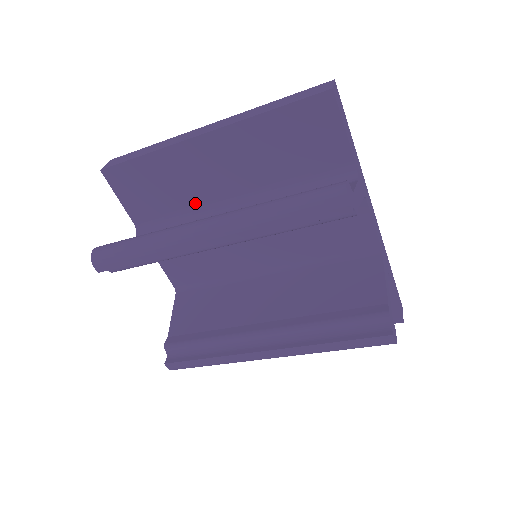
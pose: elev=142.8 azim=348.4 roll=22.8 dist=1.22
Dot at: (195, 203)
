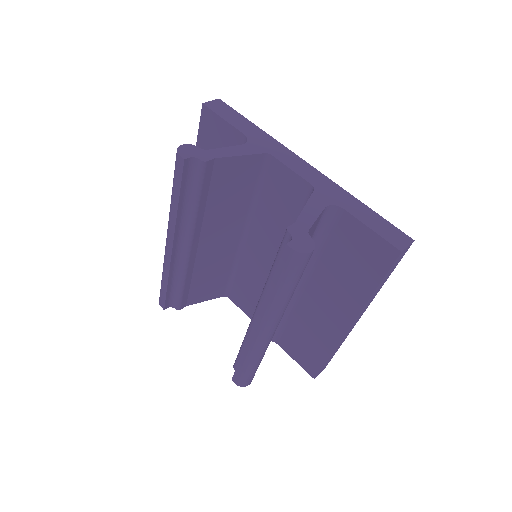
Dot at: occluded
